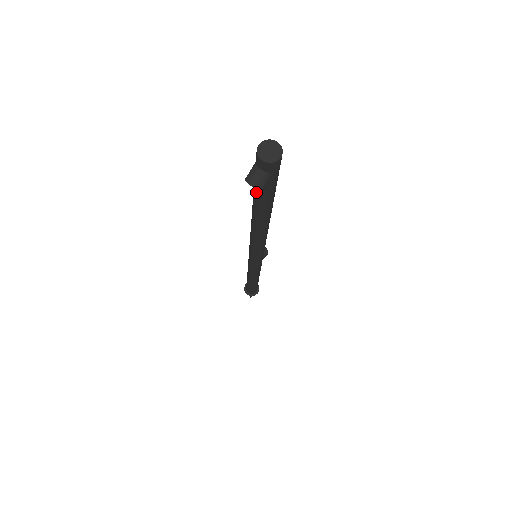
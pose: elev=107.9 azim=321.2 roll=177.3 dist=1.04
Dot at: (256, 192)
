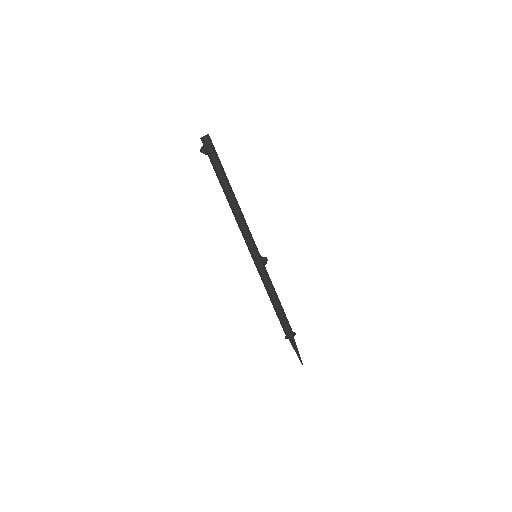
Dot at: (212, 165)
